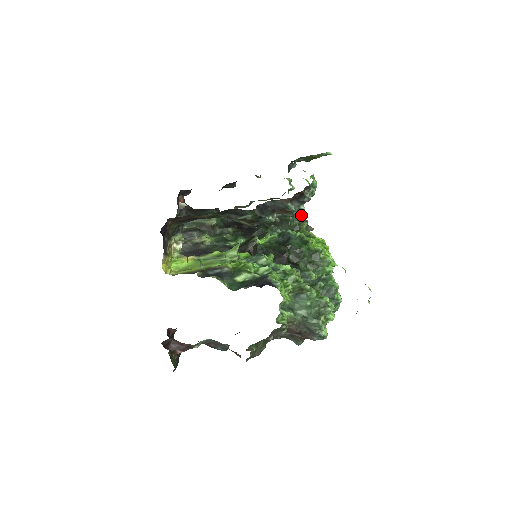
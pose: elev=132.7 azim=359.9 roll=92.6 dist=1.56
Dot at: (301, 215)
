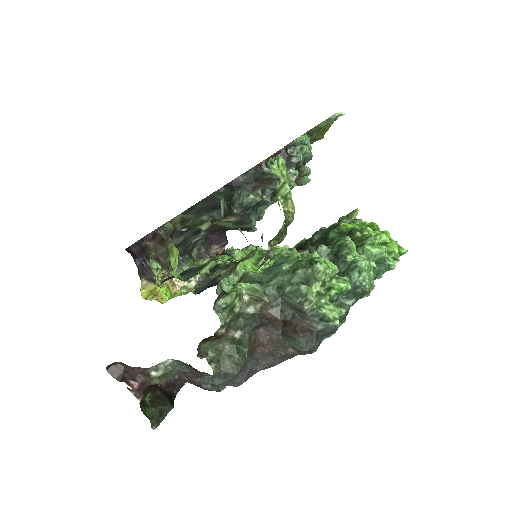
Dot at: (361, 219)
